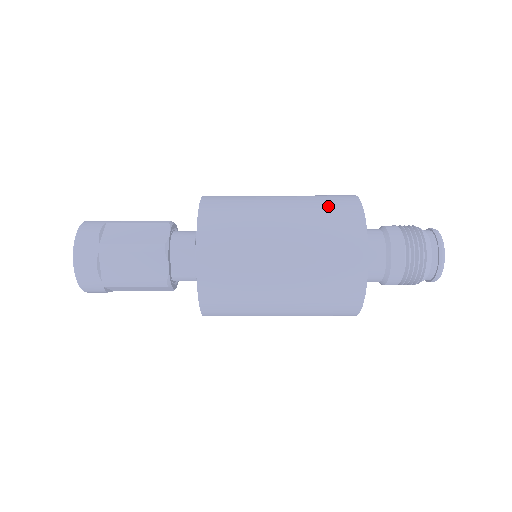
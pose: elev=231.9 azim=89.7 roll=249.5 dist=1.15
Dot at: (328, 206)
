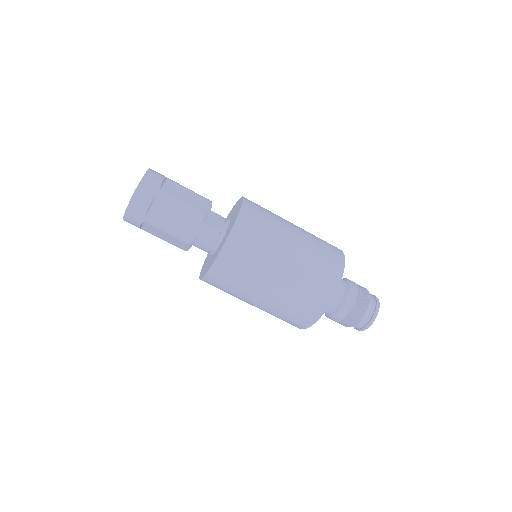
Dot at: occluded
